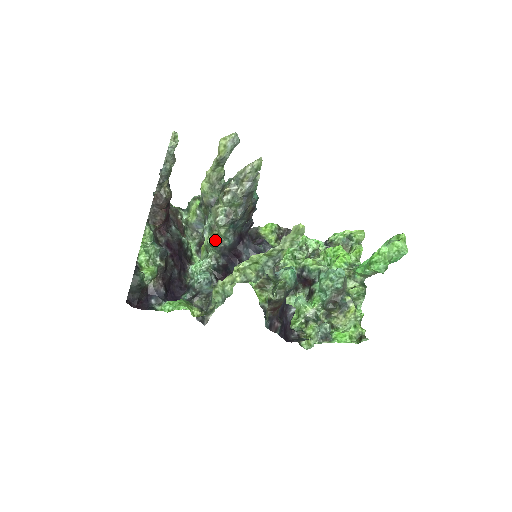
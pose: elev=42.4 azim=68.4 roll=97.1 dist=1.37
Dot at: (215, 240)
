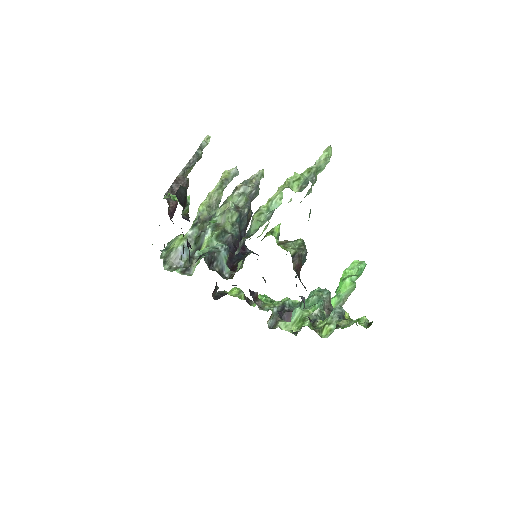
Dot at: (222, 231)
